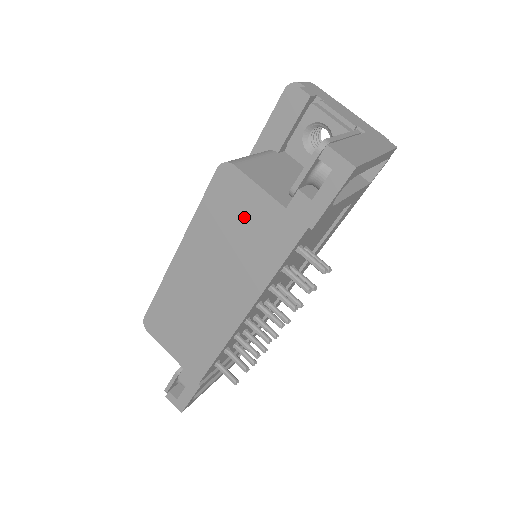
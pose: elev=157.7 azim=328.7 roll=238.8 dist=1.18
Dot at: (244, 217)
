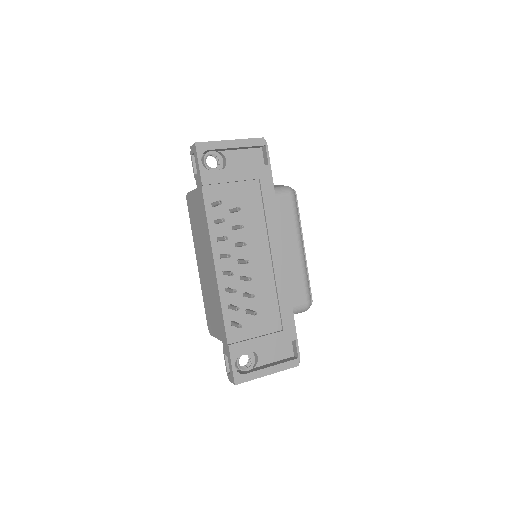
Dot at: (196, 211)
